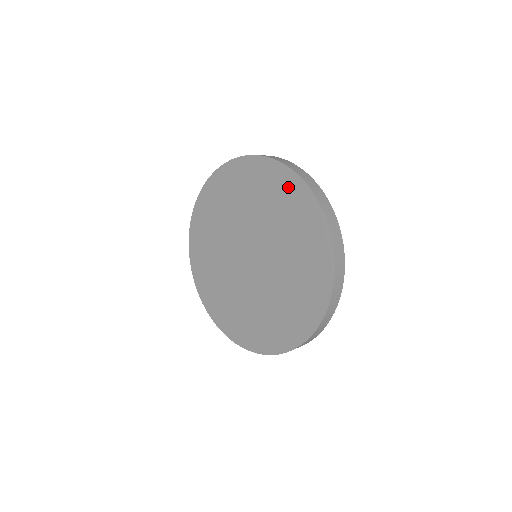
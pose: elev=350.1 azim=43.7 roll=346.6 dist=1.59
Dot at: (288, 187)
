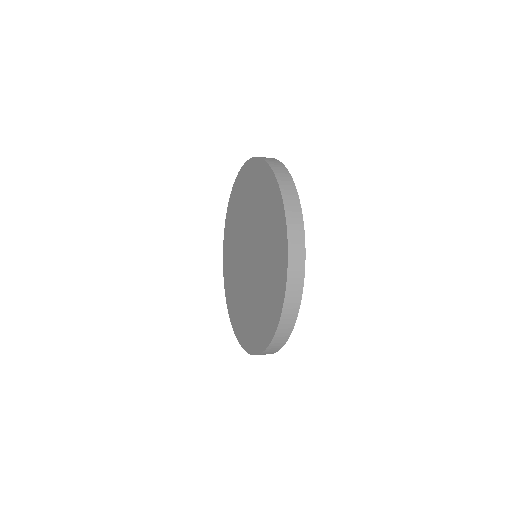
Dot at: (268, 184)
